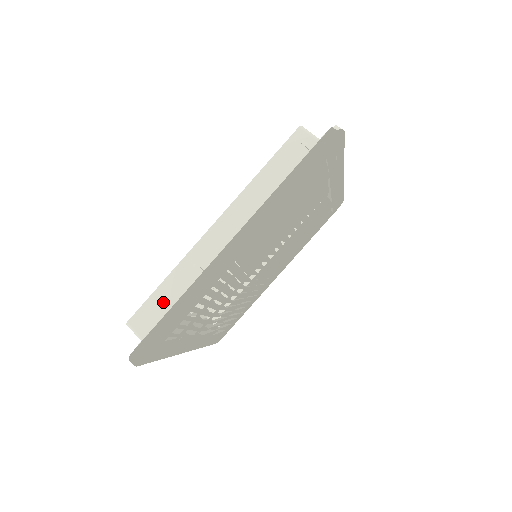
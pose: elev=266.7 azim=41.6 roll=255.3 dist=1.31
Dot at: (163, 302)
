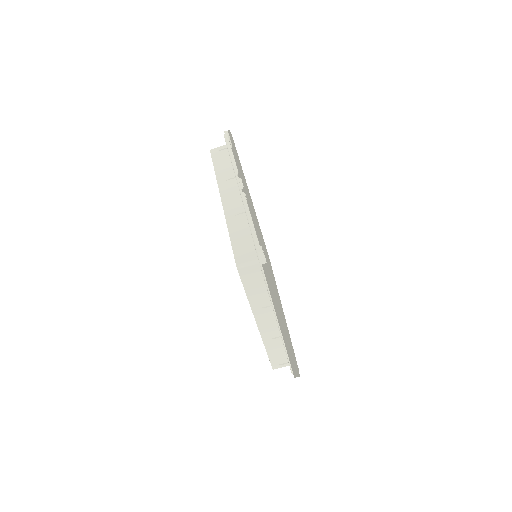
Dot at: (278, 355)
